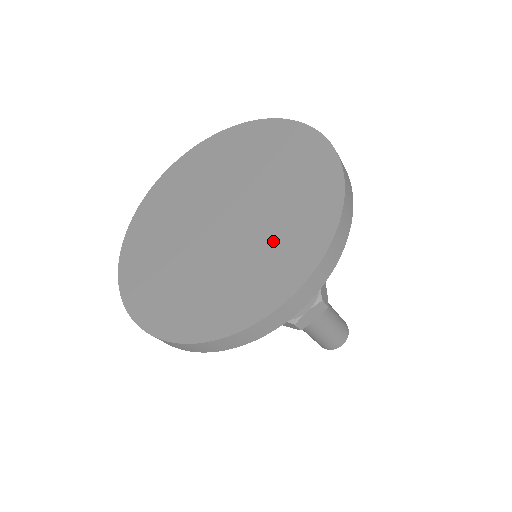
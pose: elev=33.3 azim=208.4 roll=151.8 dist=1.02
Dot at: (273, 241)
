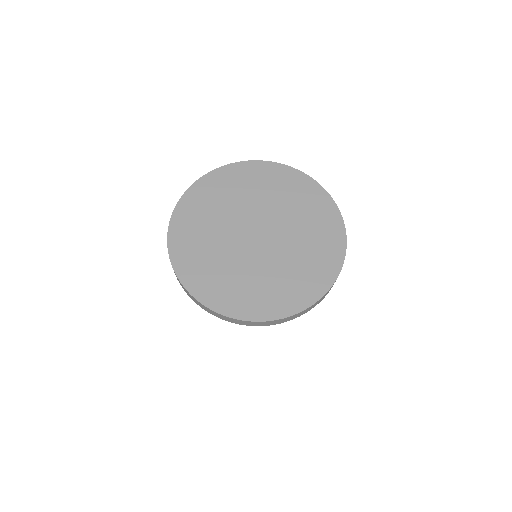
Dot at: (310, 238)
